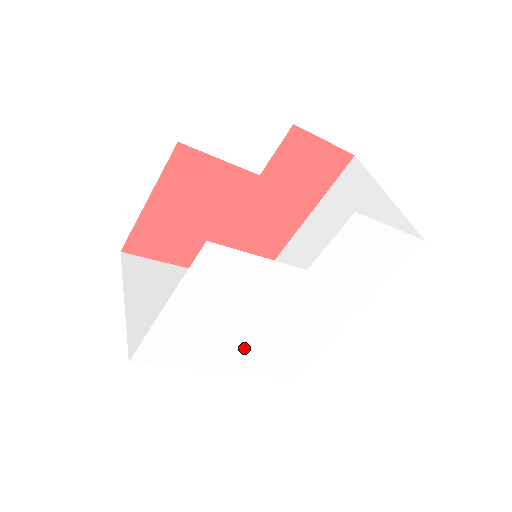
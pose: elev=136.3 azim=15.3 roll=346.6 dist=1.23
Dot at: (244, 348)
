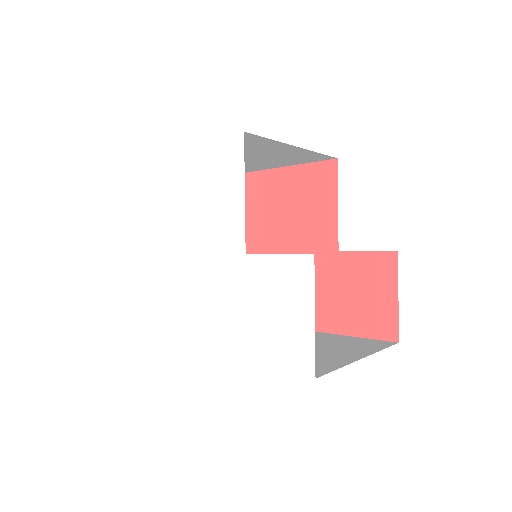
Dot at: (161, 256)
